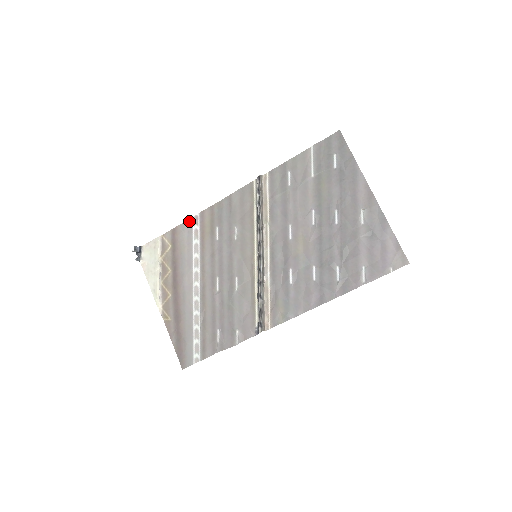
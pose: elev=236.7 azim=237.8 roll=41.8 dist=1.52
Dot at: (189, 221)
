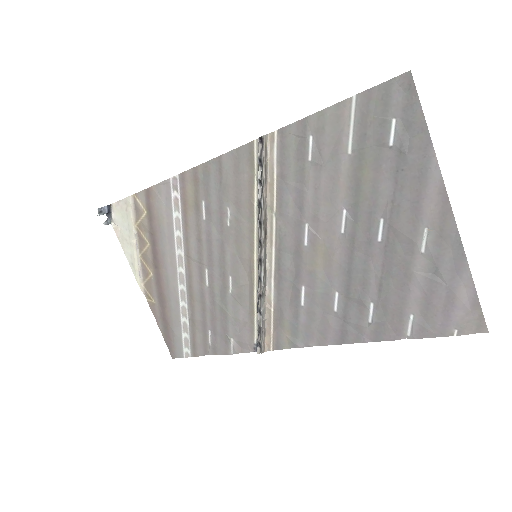
Dot at: (166, 183)
